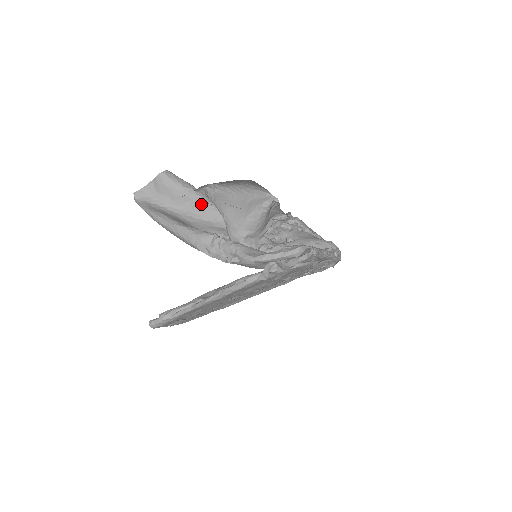
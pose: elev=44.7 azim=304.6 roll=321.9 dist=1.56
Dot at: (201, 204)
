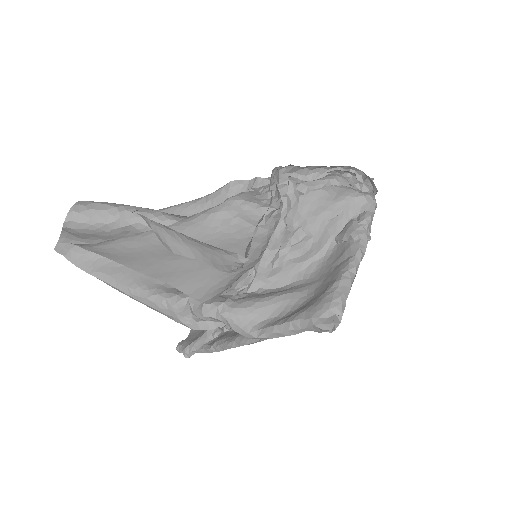
Dot at: (146, 233)
